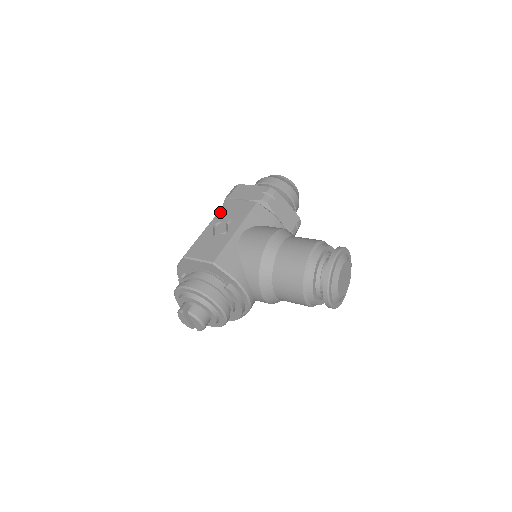
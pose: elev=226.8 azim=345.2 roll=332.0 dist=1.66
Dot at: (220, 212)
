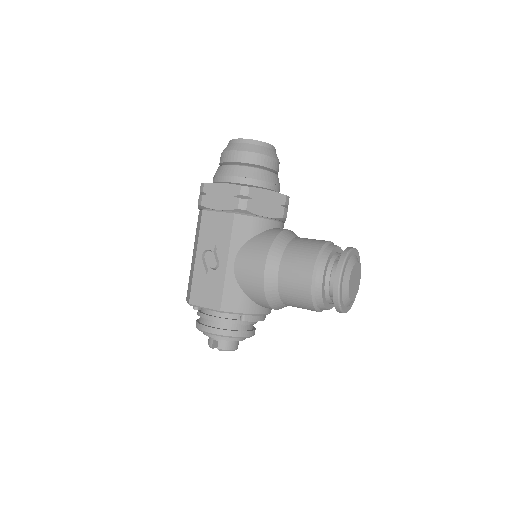
Dot at: (201, 234)
